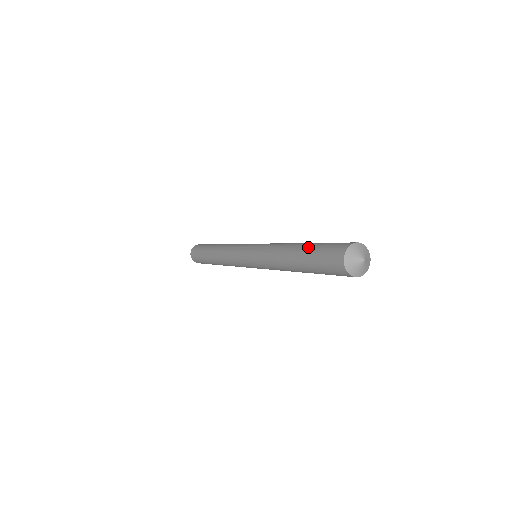
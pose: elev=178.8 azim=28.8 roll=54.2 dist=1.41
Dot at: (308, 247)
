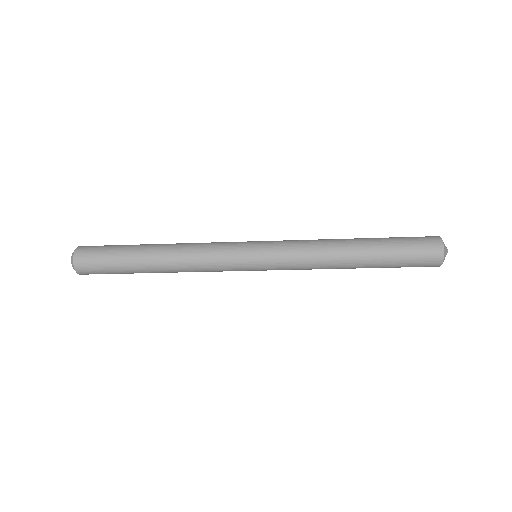
Dot at: occluded
